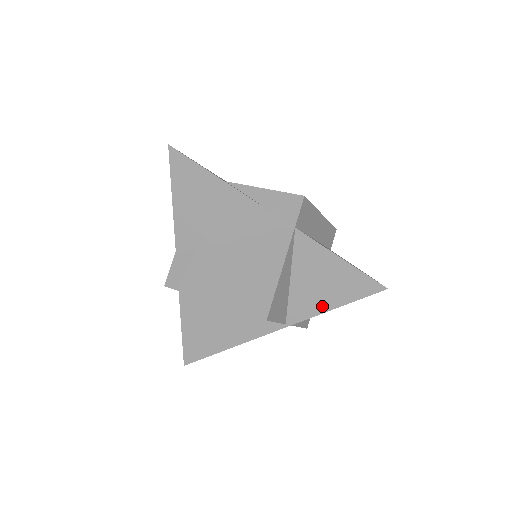
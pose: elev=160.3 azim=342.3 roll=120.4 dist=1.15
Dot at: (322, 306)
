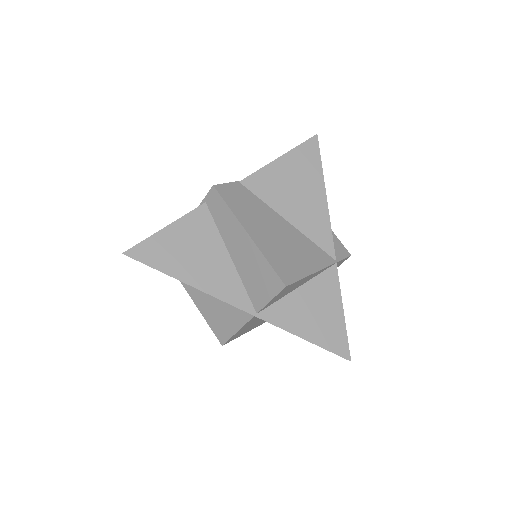
Dot at: (298, 328)
